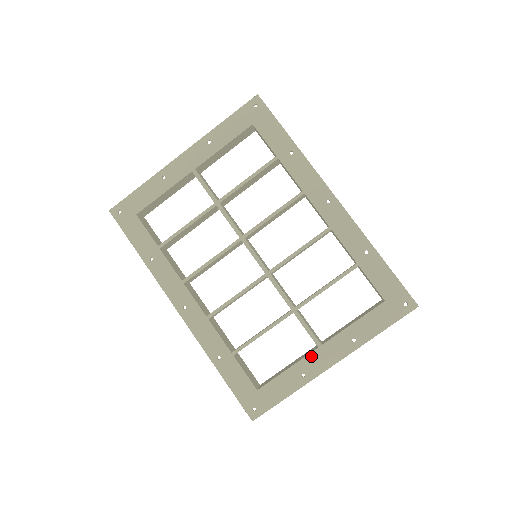
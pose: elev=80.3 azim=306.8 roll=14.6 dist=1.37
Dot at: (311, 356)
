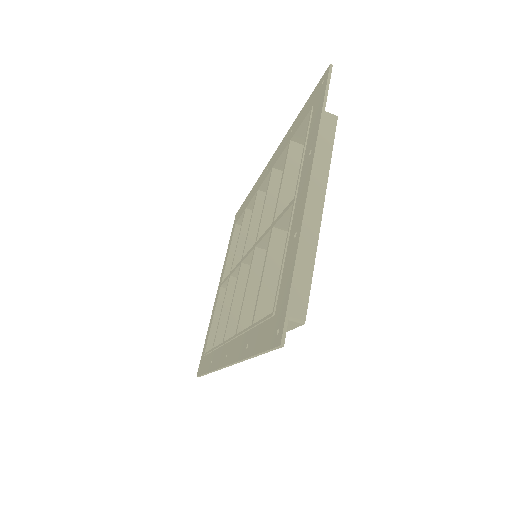
Dot at: (293, 217)
